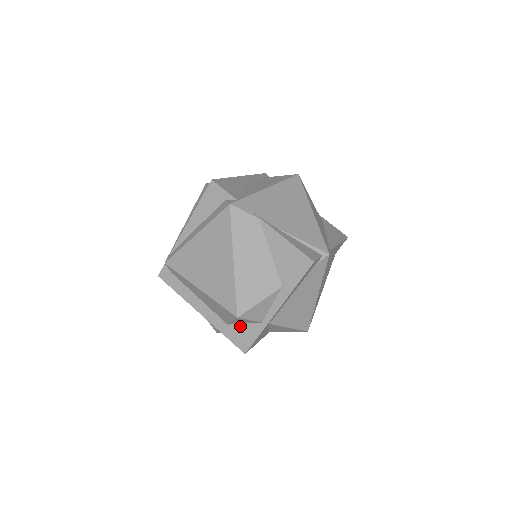
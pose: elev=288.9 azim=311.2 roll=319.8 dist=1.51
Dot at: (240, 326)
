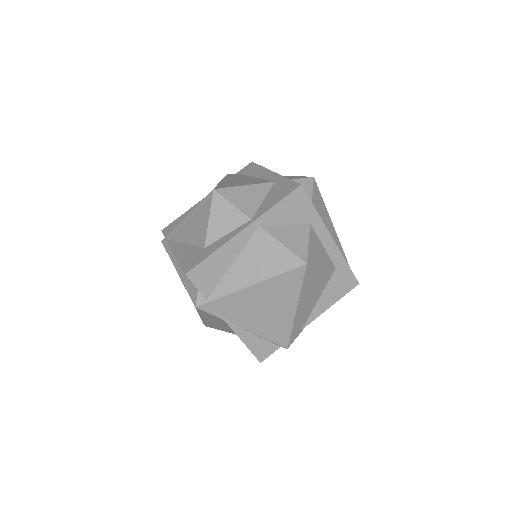
Dot at: occluded
